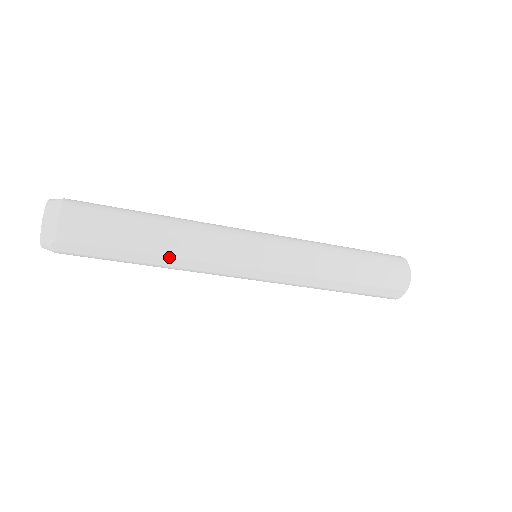
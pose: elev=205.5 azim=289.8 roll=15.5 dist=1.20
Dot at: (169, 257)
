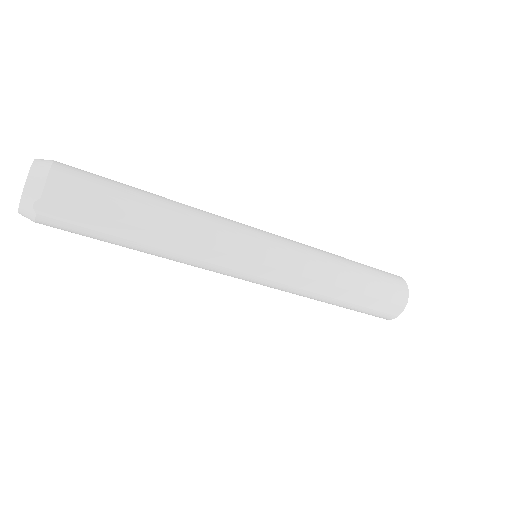
Dot at: (169, 237)
